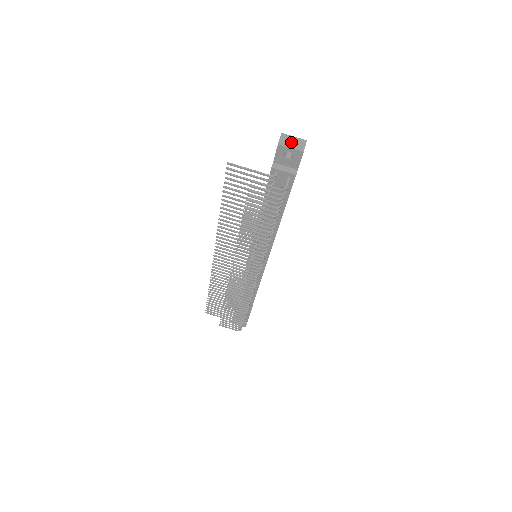
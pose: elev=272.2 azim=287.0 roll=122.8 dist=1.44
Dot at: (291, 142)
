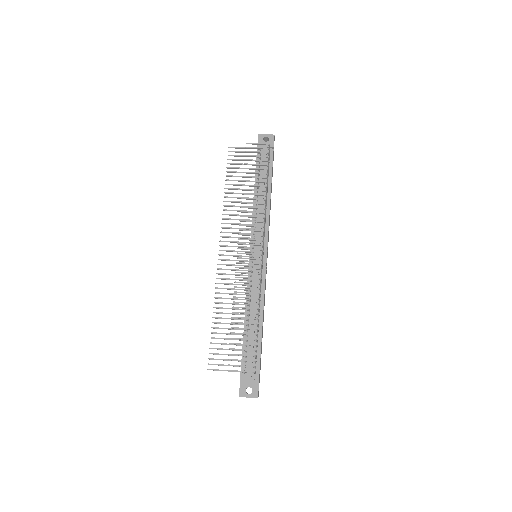
Dot at: (266, 137)
